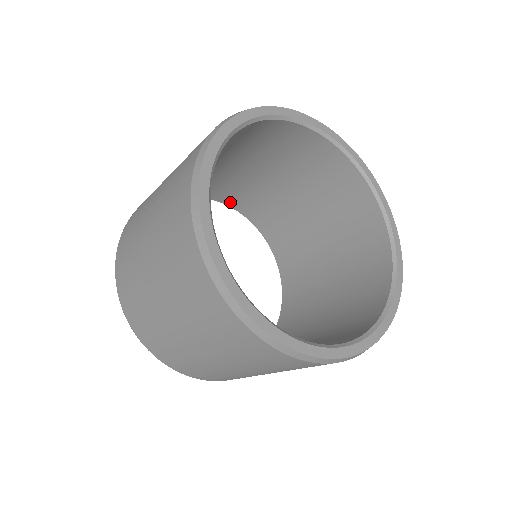
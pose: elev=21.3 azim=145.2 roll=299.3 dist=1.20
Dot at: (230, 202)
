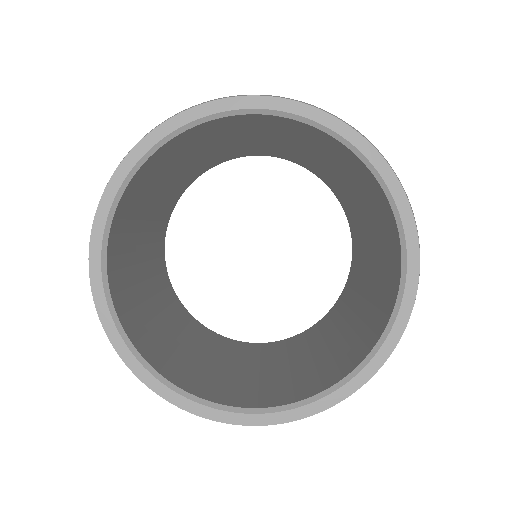
Dot at: (234, 157)
